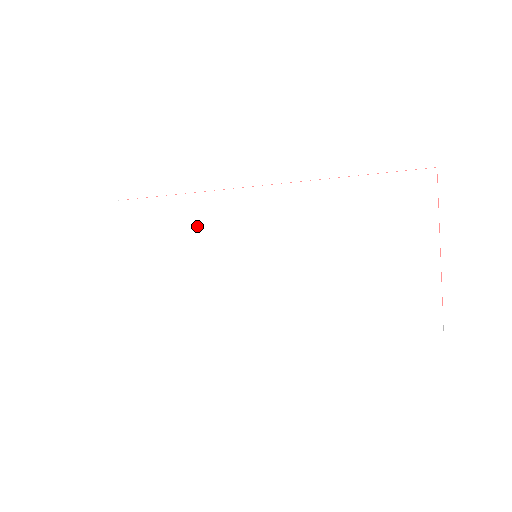
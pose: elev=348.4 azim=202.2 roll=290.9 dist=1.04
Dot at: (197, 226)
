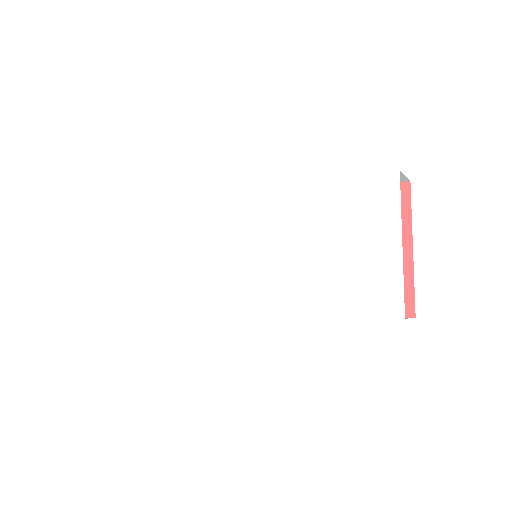
Dot at: (210, 226)
